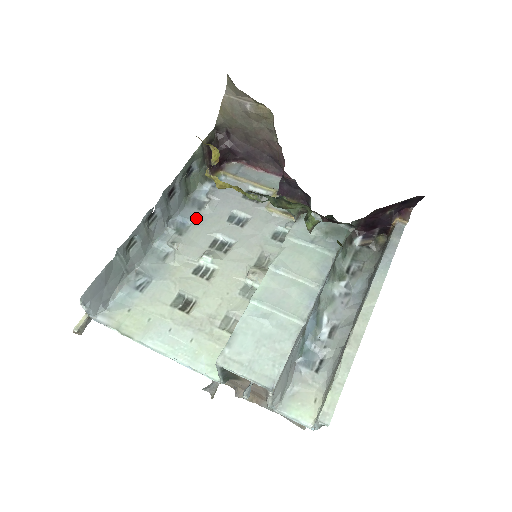
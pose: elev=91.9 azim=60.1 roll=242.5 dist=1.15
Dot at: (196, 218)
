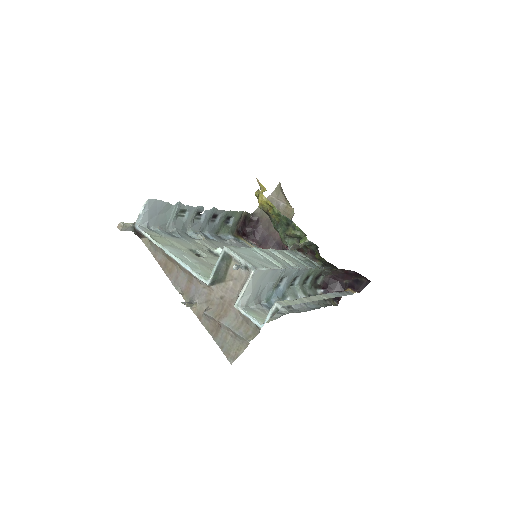
Dot at: (219, 240)
